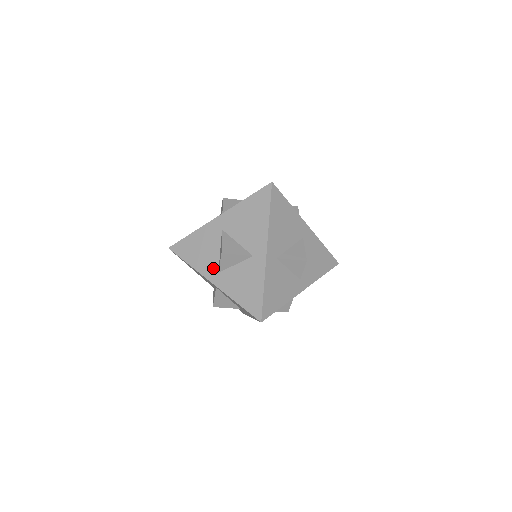
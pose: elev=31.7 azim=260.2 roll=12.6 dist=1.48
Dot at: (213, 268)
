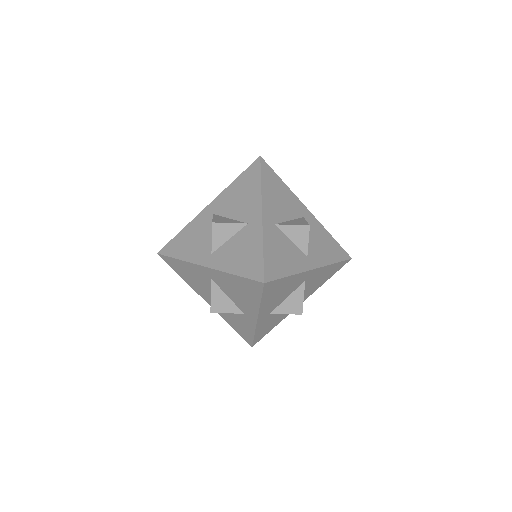
Dot at: (205, 252)
